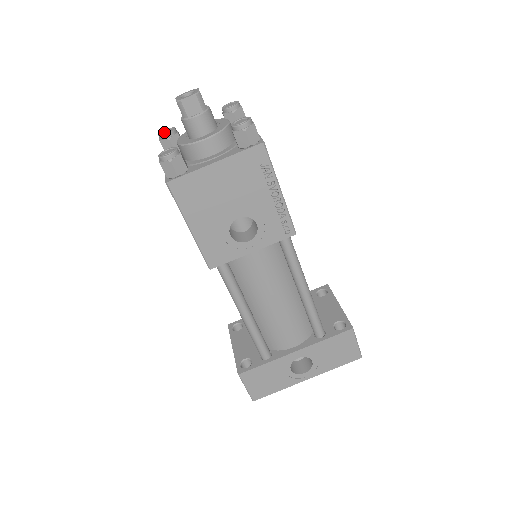
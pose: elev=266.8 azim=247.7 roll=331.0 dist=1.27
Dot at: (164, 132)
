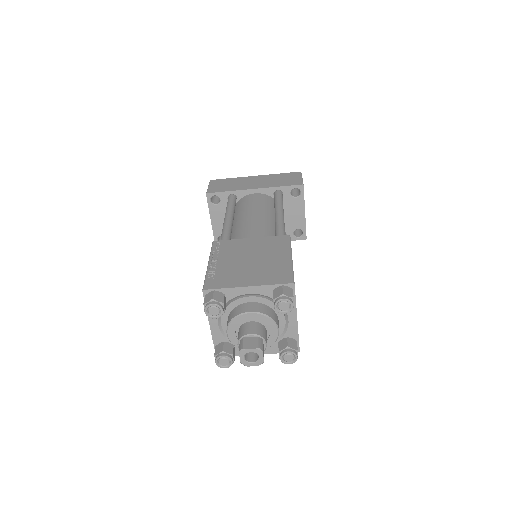
Dot at: (211, 313)
